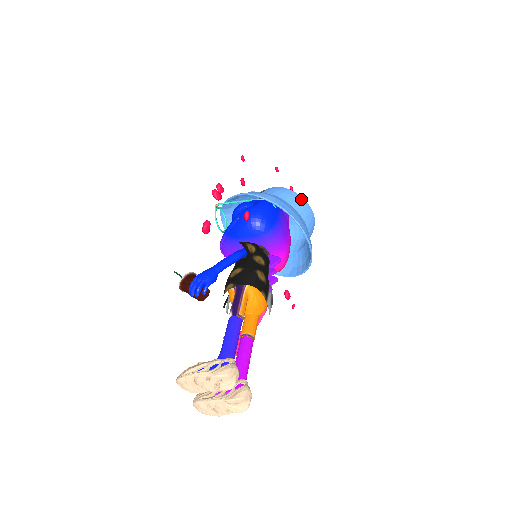
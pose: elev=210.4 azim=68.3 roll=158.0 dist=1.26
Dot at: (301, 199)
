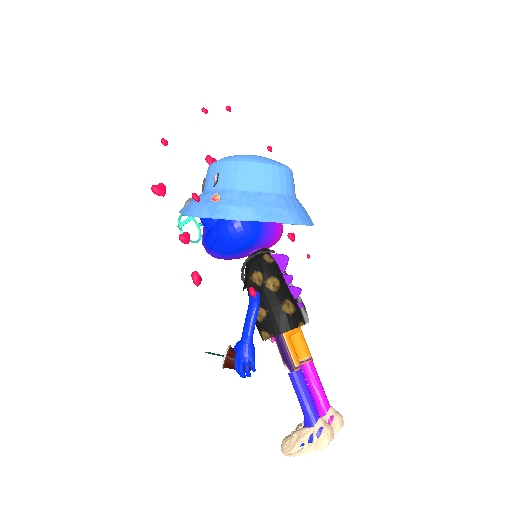
Dot at: (269, 169)
